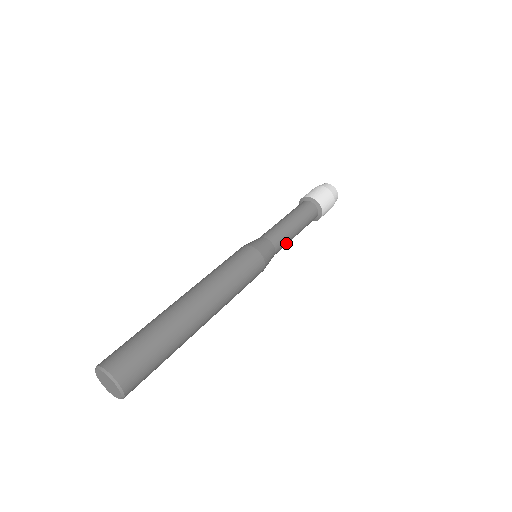
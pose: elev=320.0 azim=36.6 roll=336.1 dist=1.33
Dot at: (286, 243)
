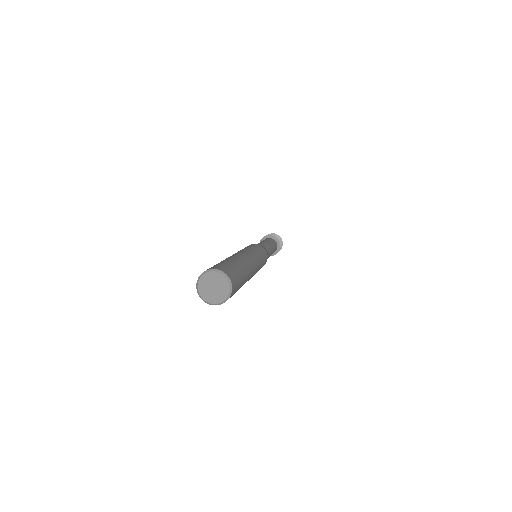
Dot at: (269, 255)
